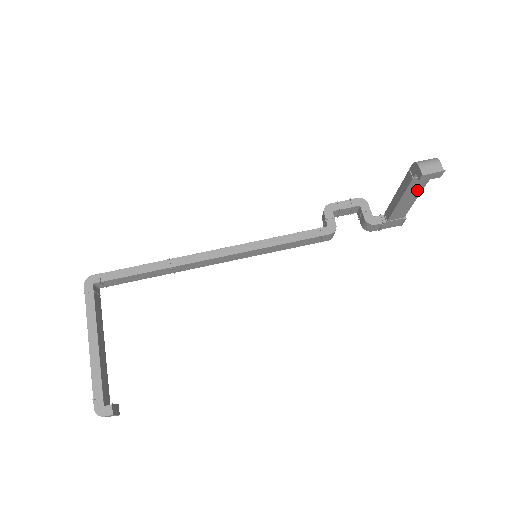
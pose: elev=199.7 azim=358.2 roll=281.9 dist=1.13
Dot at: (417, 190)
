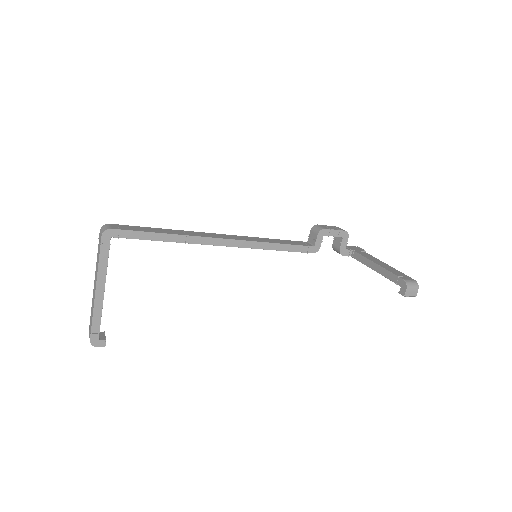
Dot at: occluded
